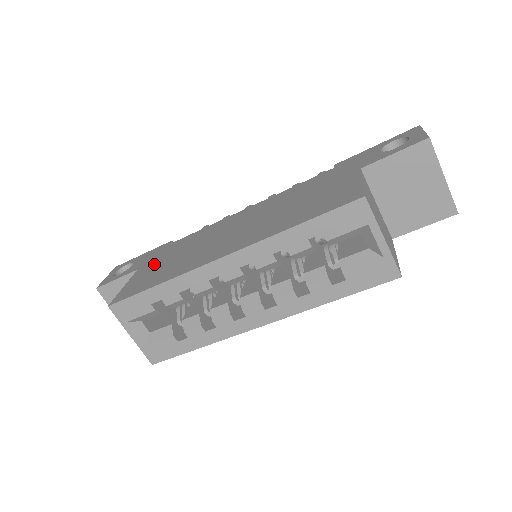
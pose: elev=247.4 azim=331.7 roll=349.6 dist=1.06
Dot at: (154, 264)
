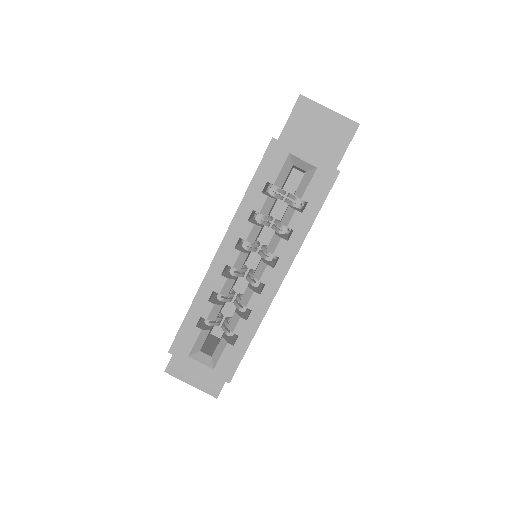
Dot at: occluded
